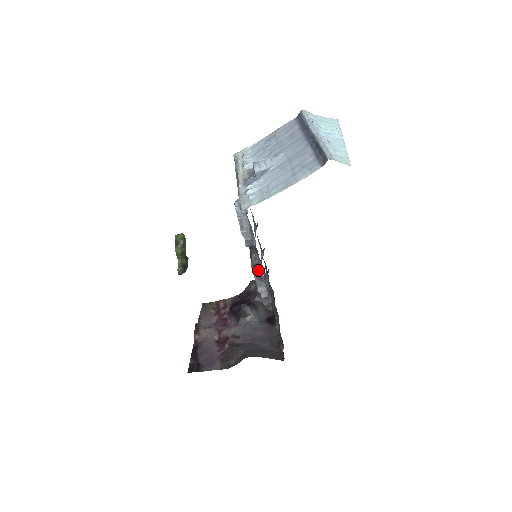
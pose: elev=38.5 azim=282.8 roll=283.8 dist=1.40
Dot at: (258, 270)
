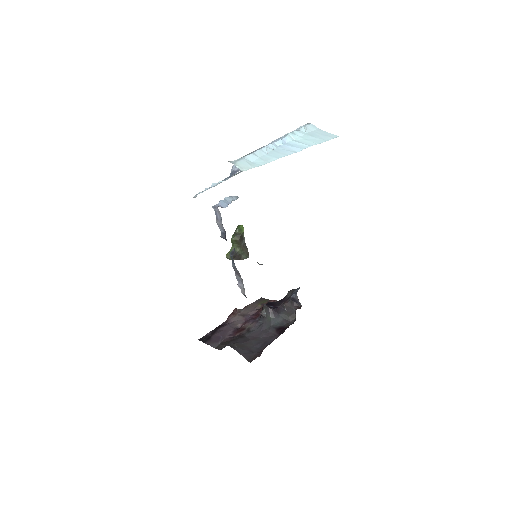
Dot at: occluded
